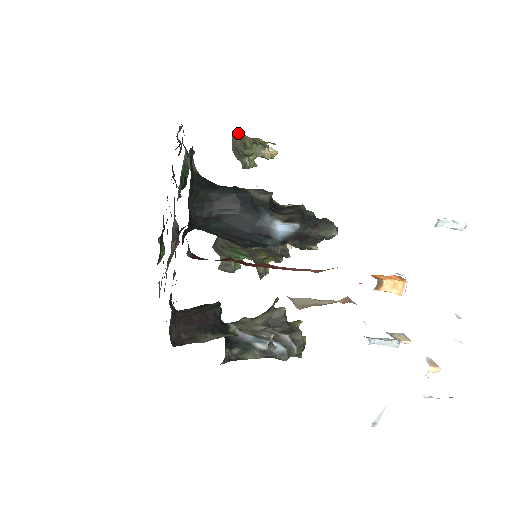
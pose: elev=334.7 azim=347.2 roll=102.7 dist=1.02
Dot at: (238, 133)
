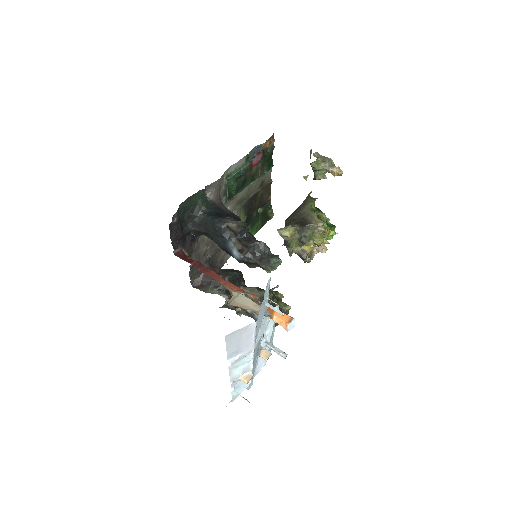
Dot at: (311, 152)
